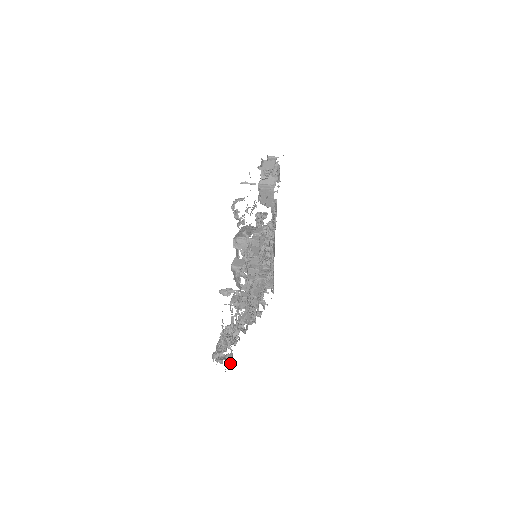
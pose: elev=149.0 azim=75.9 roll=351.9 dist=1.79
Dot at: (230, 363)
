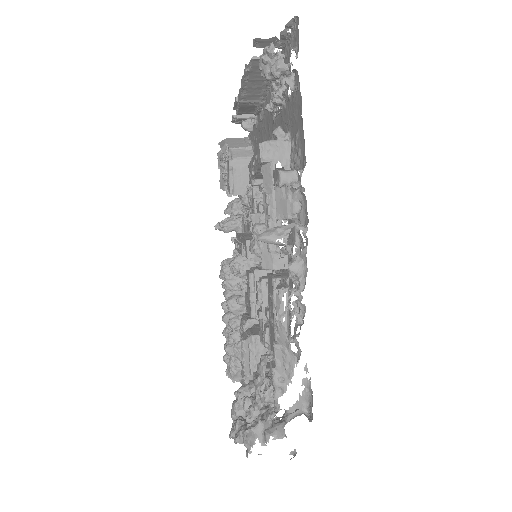
Dot at: (308, 419)
